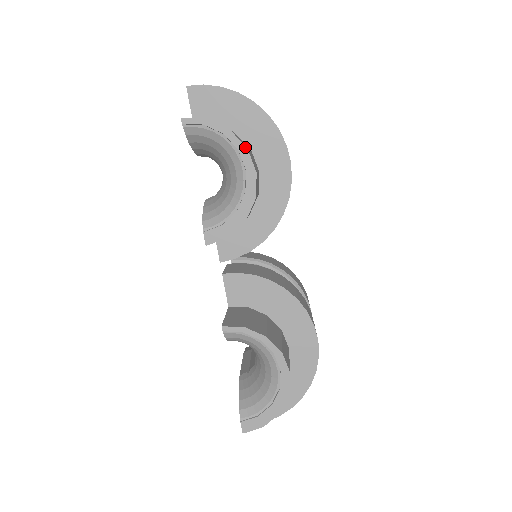
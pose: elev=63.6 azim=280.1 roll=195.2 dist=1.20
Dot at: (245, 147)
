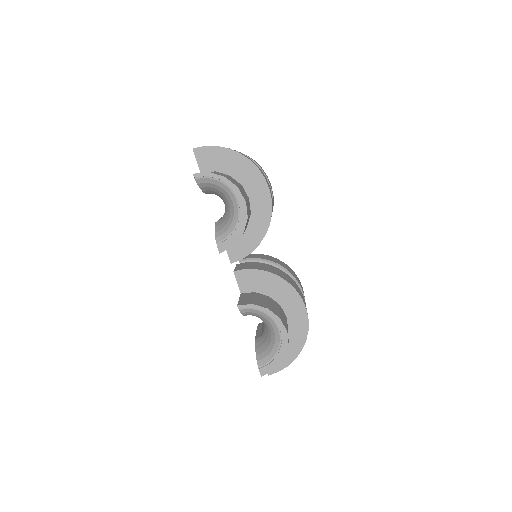
Dot at: (236, 187)
